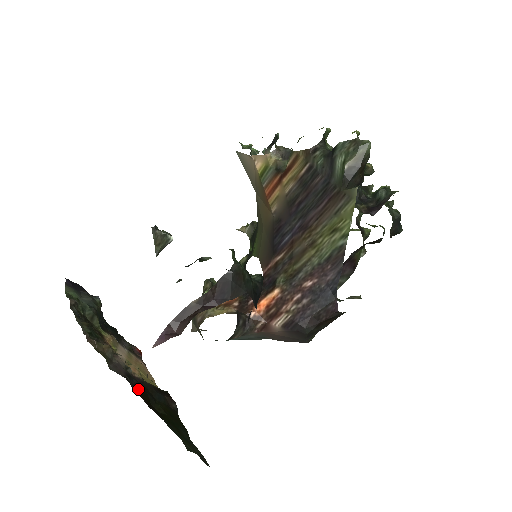
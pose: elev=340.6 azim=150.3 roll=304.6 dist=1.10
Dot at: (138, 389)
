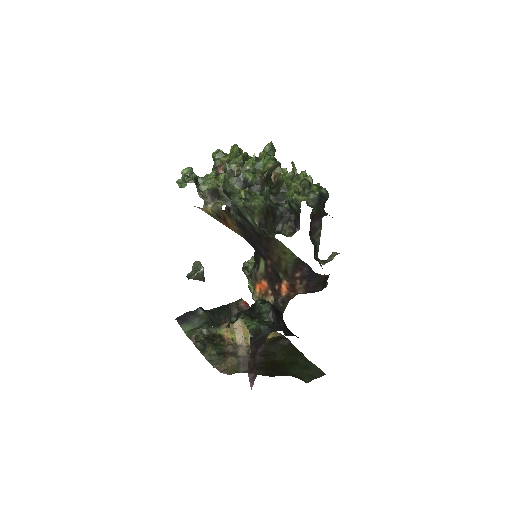
Dot at: (263, 362)
